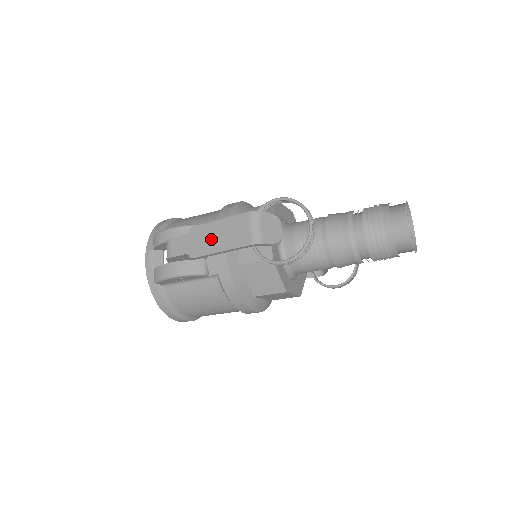
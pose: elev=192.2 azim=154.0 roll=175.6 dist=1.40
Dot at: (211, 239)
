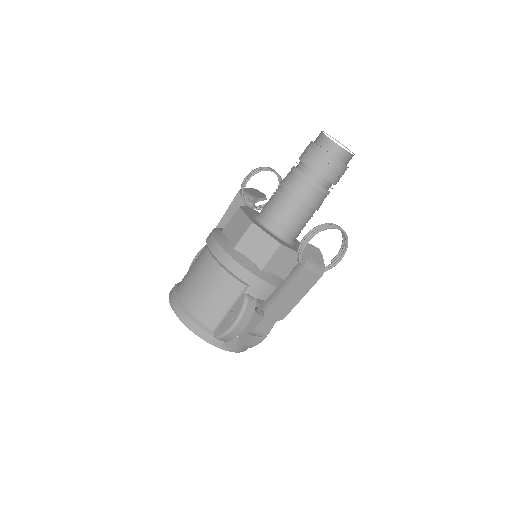
Dot at: (288, 301)
